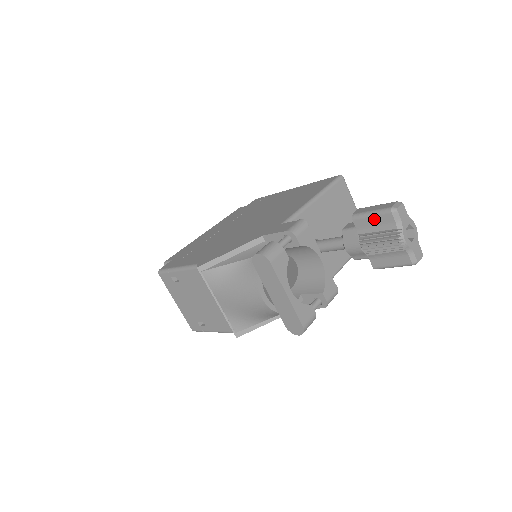
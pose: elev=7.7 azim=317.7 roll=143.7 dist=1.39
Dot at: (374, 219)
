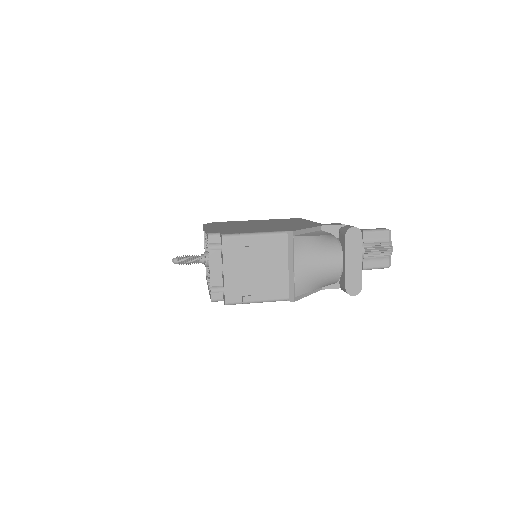
Dot at: (377, 234)
